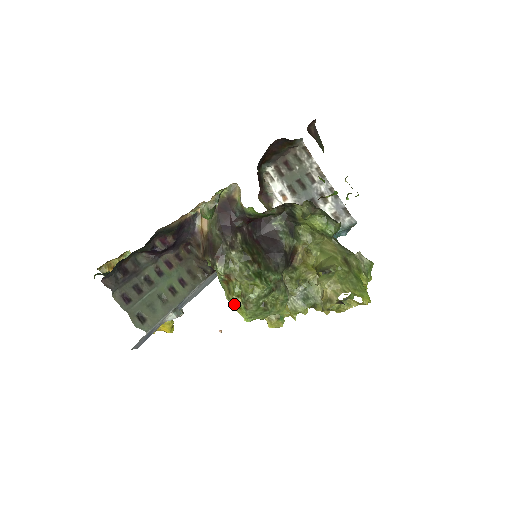
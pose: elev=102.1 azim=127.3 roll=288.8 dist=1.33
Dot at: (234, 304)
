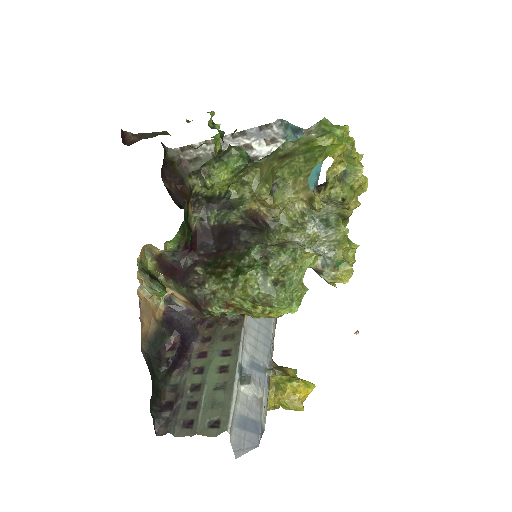
Dot at: (264, 316)
